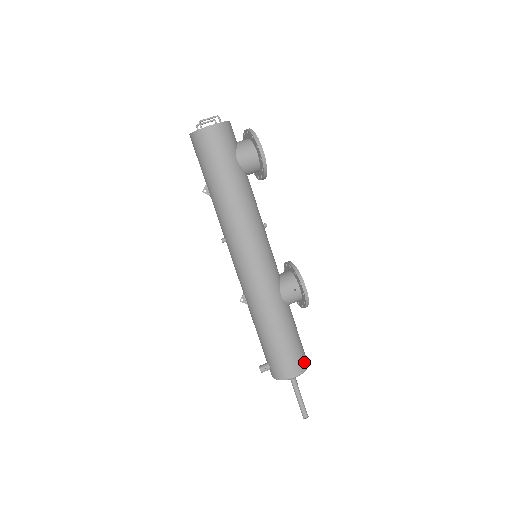
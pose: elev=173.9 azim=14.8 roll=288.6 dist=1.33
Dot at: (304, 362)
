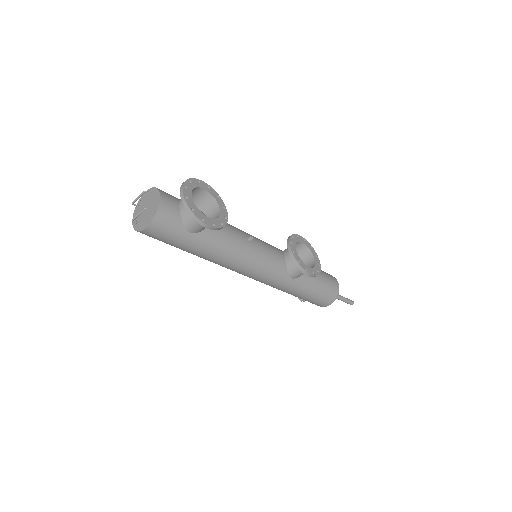
Dot at: (333, 295)
